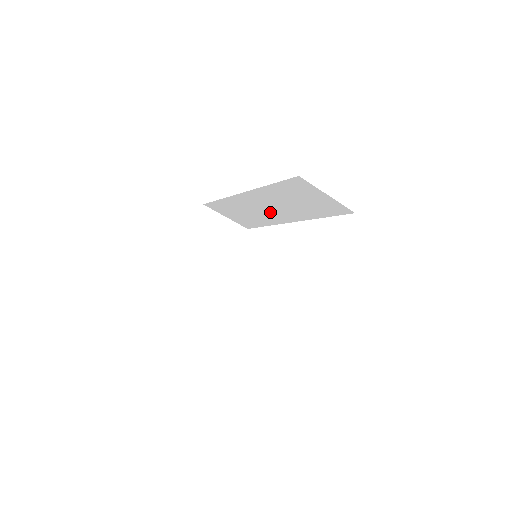
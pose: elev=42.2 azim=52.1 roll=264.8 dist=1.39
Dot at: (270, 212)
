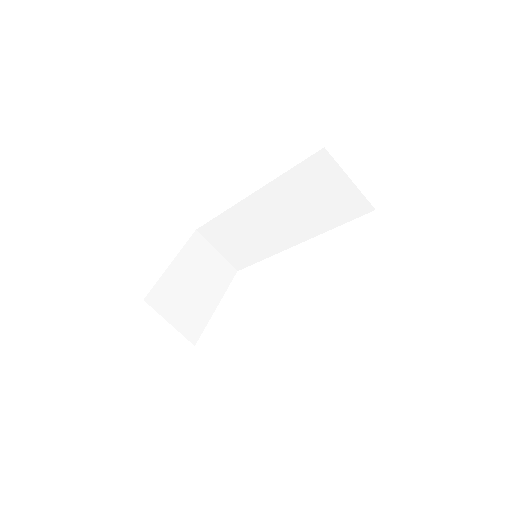
Dot at: (273, 229)
